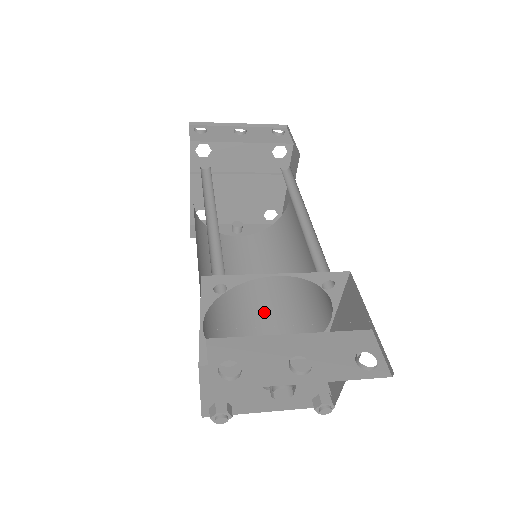
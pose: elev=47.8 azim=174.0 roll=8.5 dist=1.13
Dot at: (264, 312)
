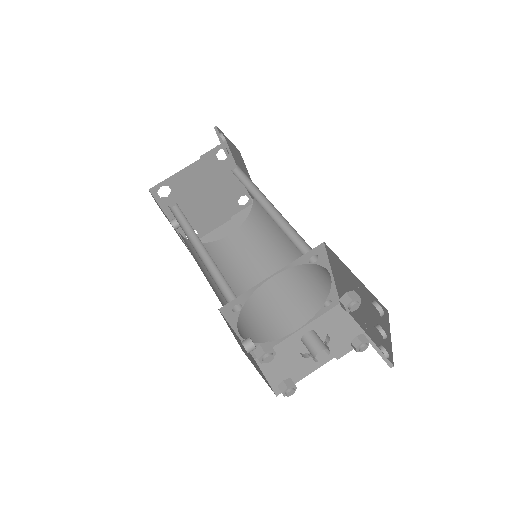
Dot at: (223, 302)
